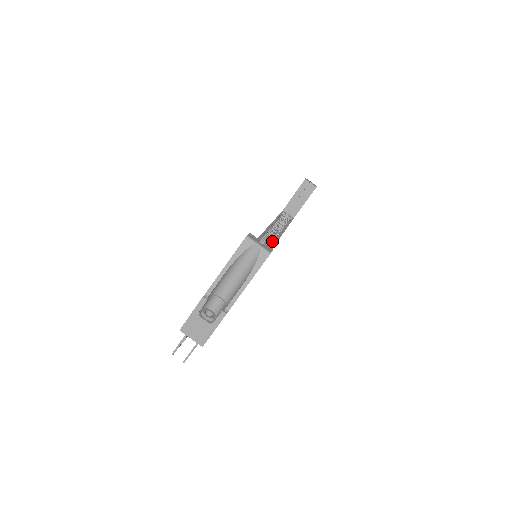
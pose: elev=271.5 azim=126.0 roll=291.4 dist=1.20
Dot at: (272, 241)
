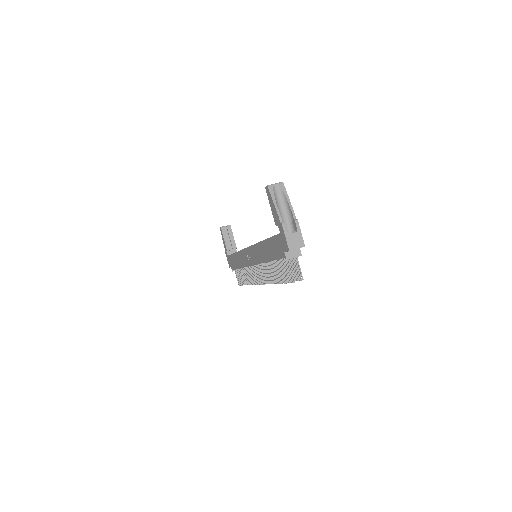
Dot at: occluded
